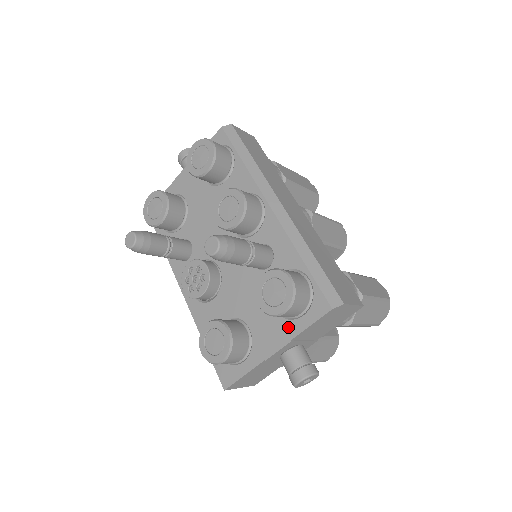
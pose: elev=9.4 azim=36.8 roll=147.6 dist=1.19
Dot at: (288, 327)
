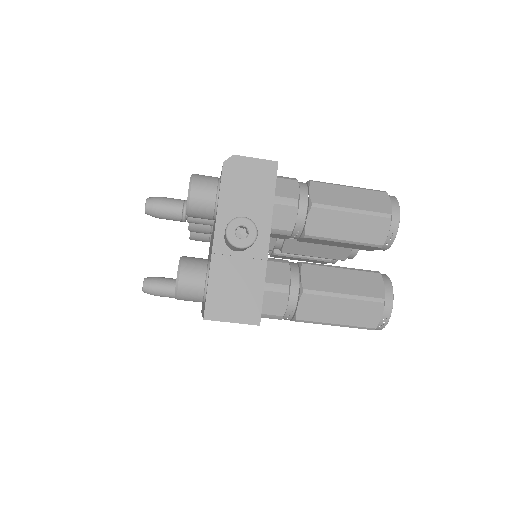
Dot at: occluded
